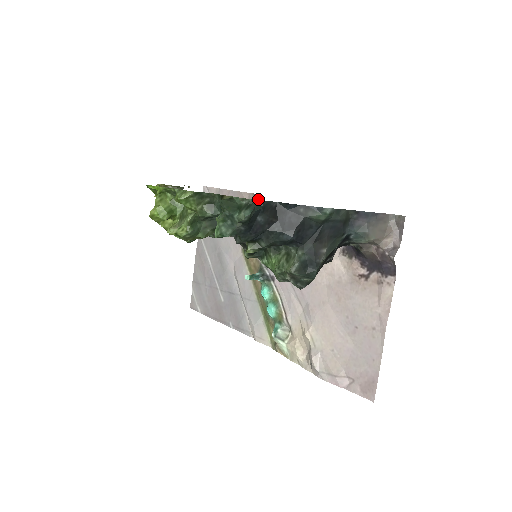
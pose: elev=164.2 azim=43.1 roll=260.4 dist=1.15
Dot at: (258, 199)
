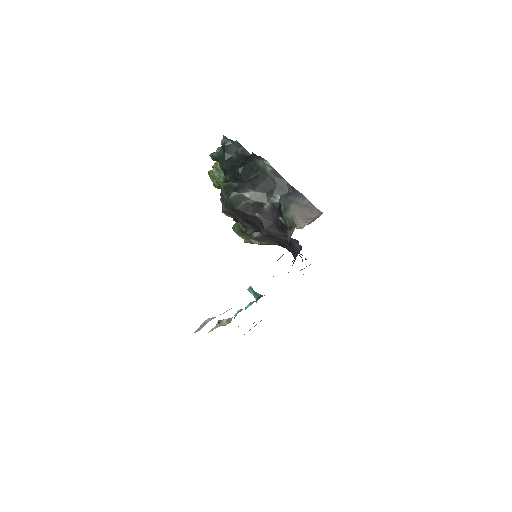
Dot at: occluded
